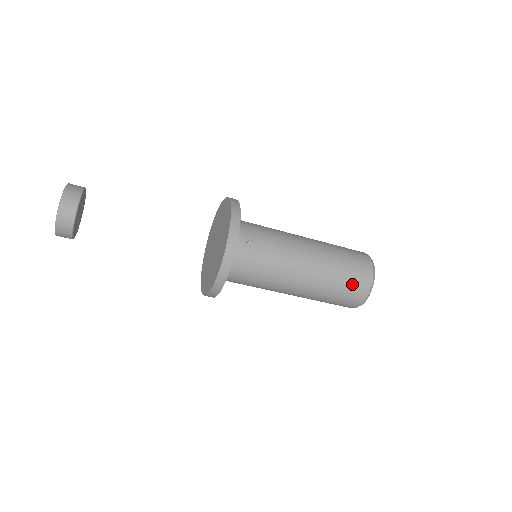
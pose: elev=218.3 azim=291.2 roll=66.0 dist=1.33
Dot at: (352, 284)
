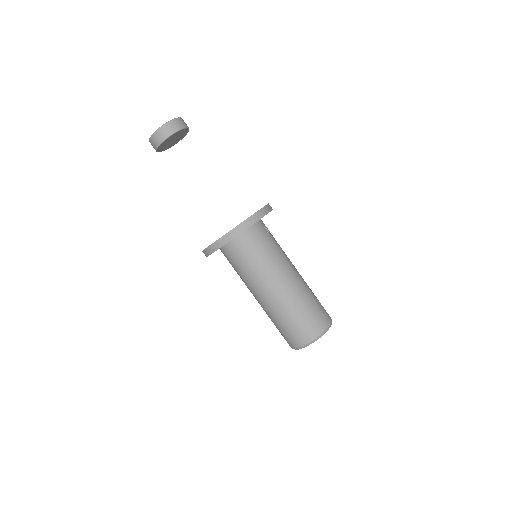
Dot at: (317, 313)
